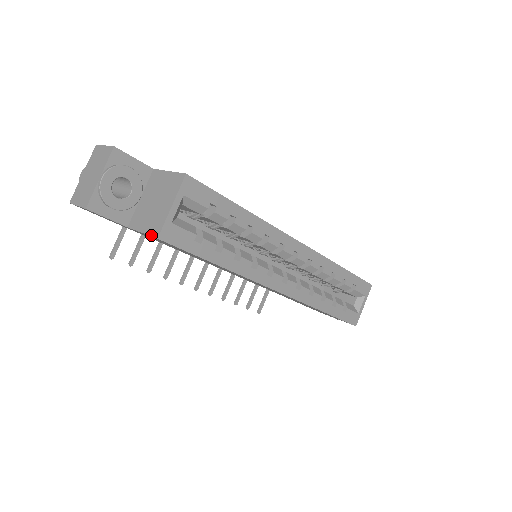
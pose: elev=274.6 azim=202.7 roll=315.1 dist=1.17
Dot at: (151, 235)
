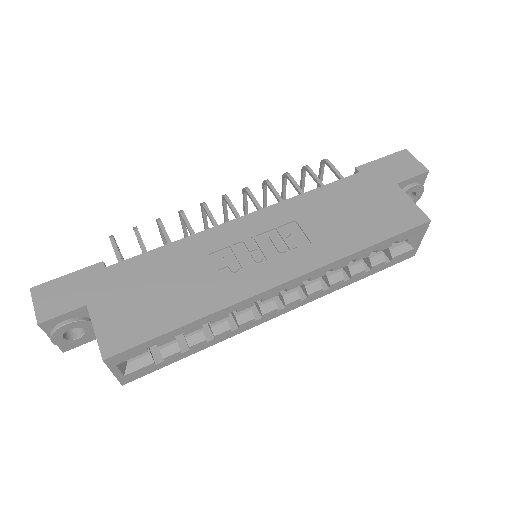
Dot at: occluded
